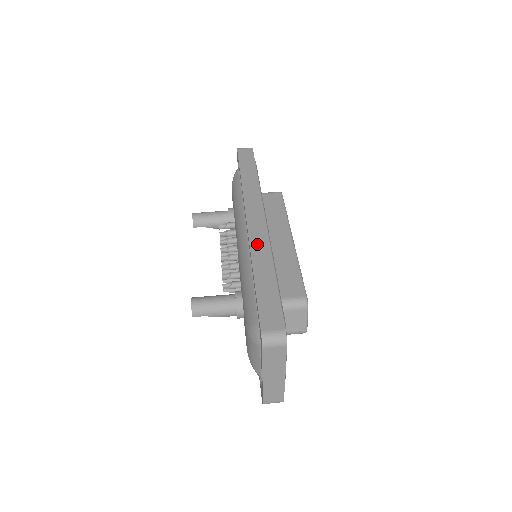
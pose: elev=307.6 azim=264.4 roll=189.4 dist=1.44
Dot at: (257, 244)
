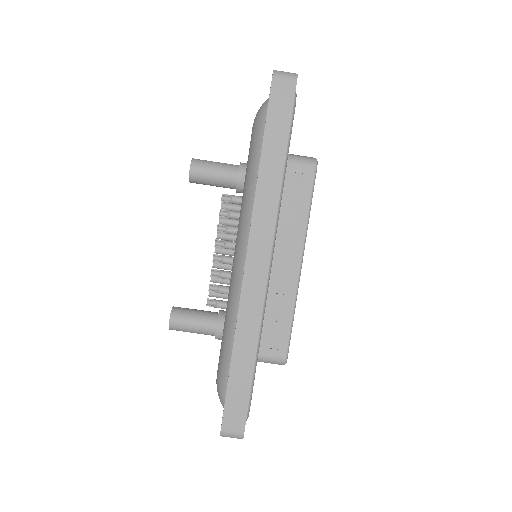
Dot at: (247, 308)
